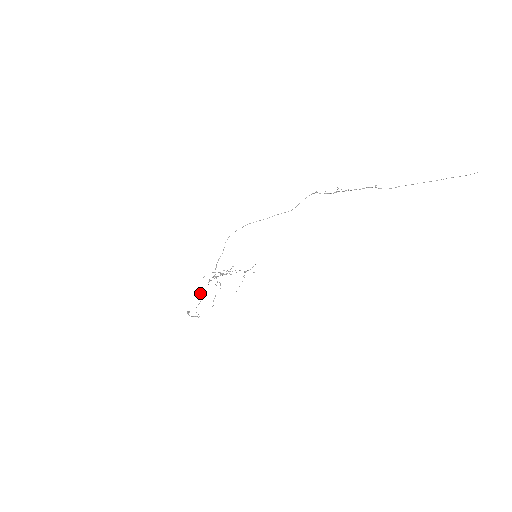
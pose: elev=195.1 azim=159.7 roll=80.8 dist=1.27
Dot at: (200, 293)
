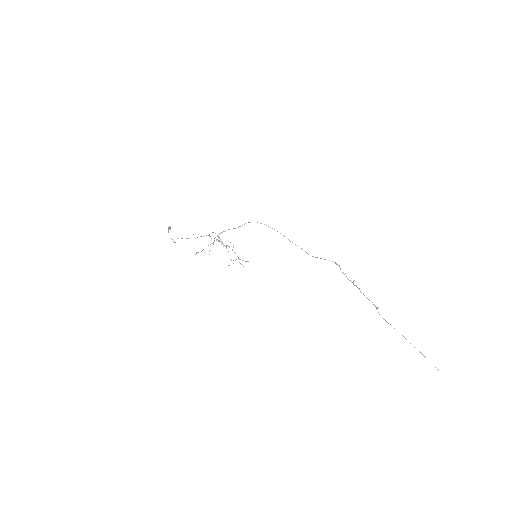
Dot at: (193, 234)
